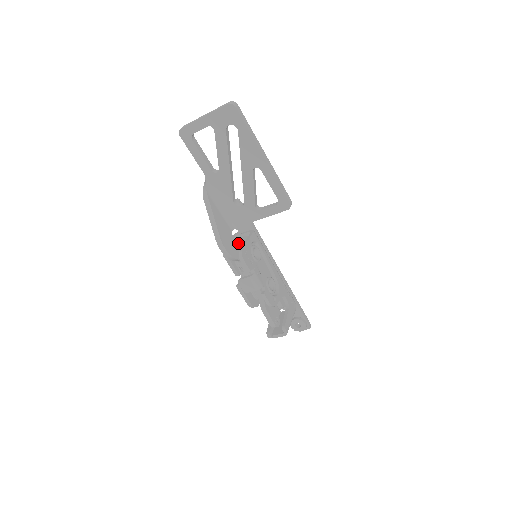
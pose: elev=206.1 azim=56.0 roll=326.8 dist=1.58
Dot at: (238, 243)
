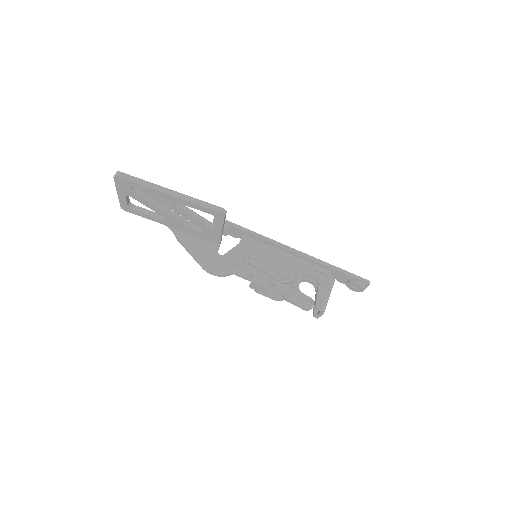
Dot at: (229, 257)
